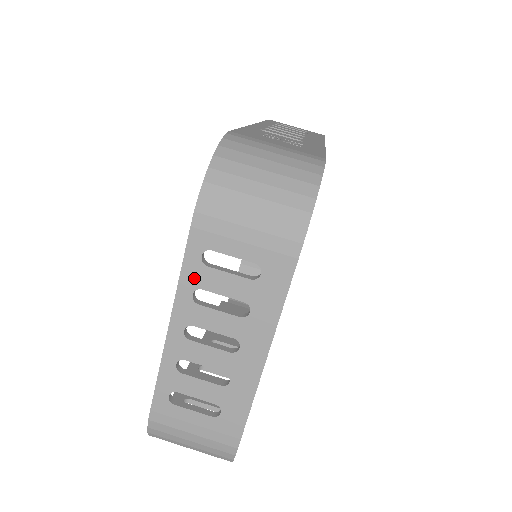
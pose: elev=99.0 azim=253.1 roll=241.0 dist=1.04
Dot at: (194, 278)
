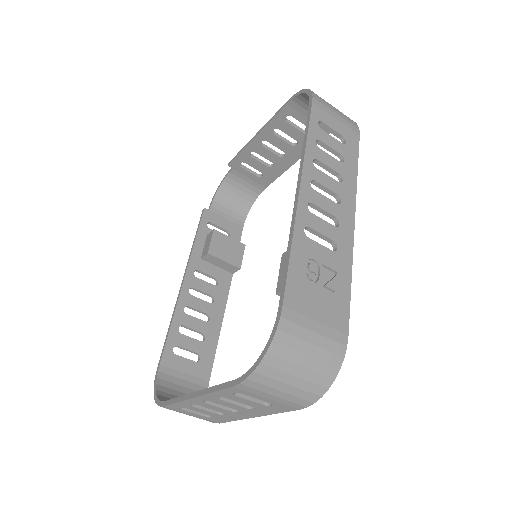
Dot at: (223, 395)
